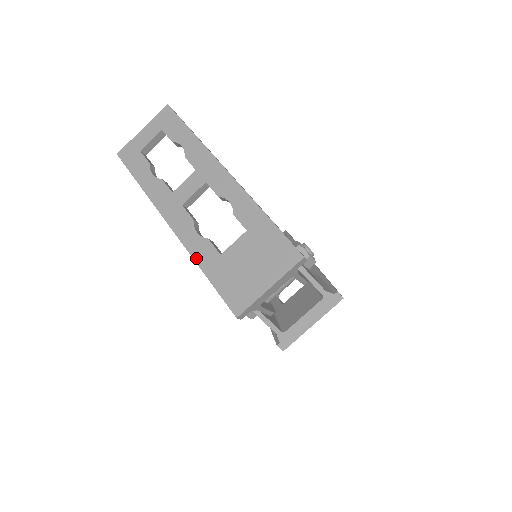
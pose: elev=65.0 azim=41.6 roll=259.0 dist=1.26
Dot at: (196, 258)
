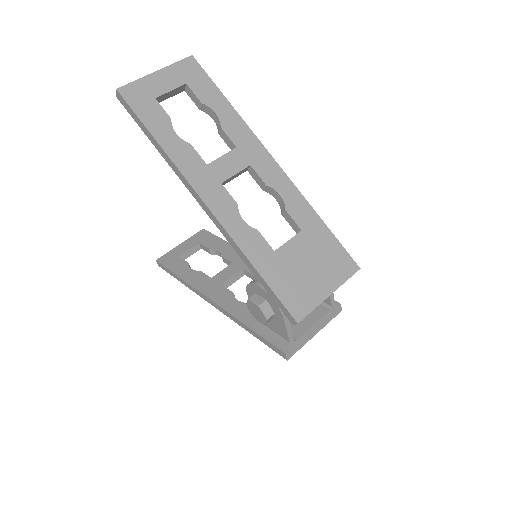
Dot at: (245, 250)
